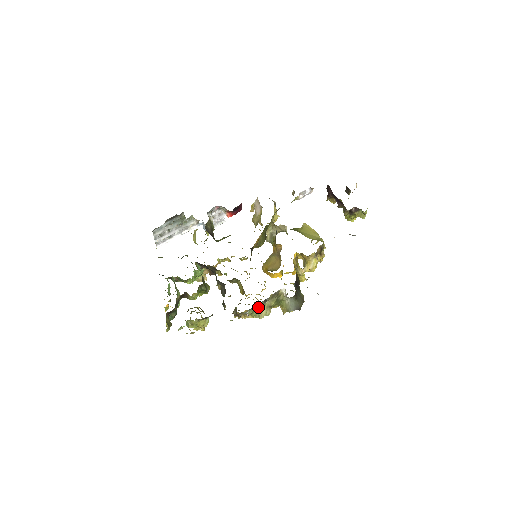
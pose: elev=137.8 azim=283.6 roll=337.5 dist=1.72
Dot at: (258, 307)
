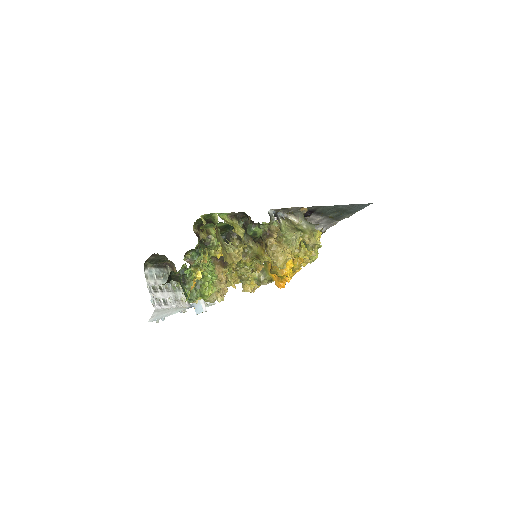
Dot at: (281, 224)
